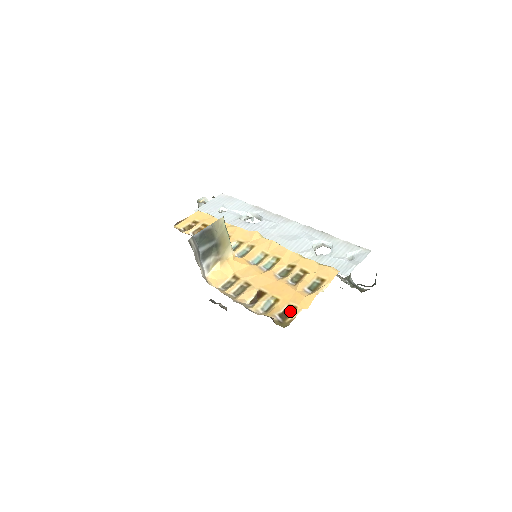
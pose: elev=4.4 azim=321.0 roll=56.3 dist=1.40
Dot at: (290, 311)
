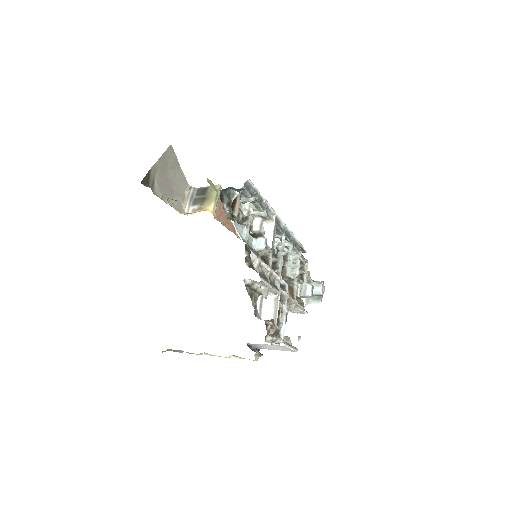
Dot at: occluded
